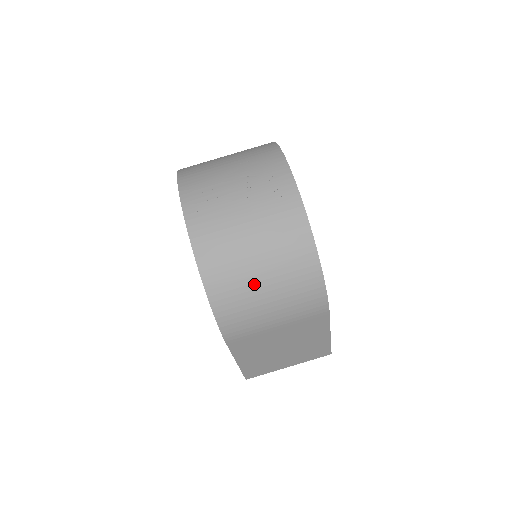
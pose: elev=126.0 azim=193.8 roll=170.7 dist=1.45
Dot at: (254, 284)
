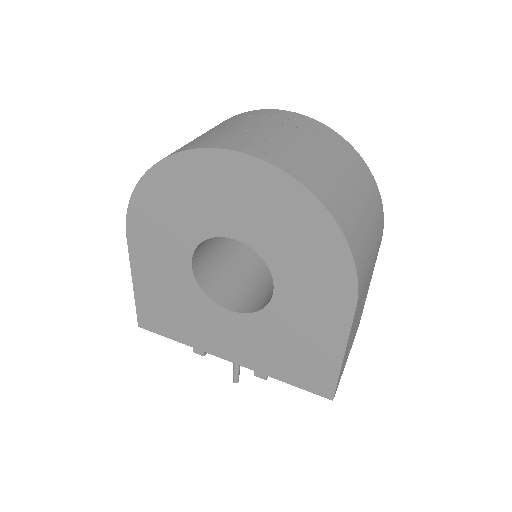
Dot at: (358, 208)
